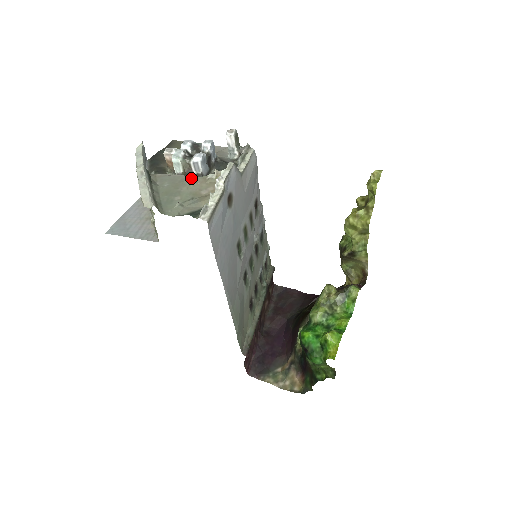
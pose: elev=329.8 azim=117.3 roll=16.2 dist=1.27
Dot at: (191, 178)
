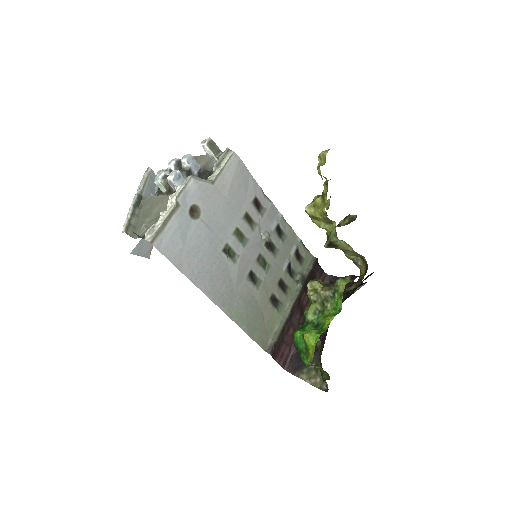
Dot at: (165, 197)
